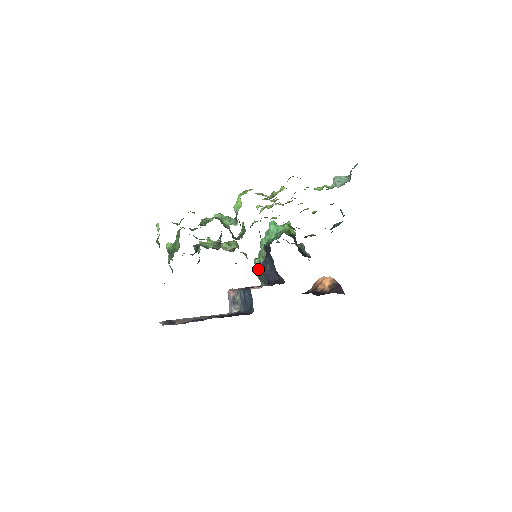
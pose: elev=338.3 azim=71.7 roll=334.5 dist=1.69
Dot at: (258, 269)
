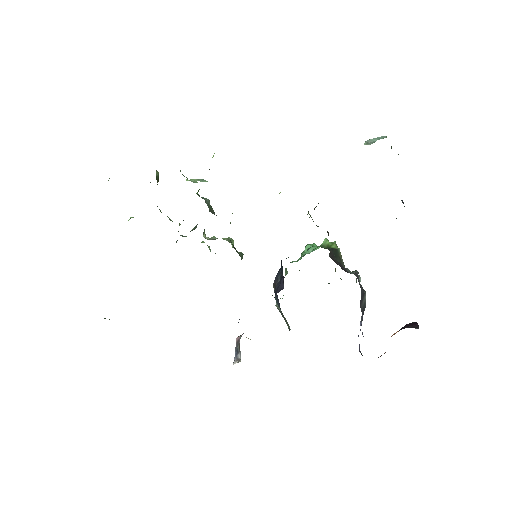
Dot at: occluded
